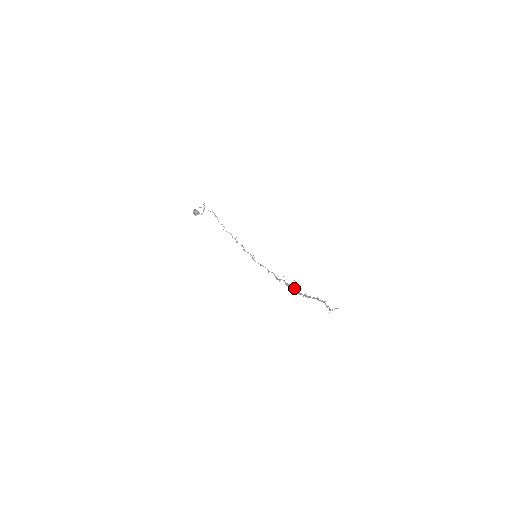
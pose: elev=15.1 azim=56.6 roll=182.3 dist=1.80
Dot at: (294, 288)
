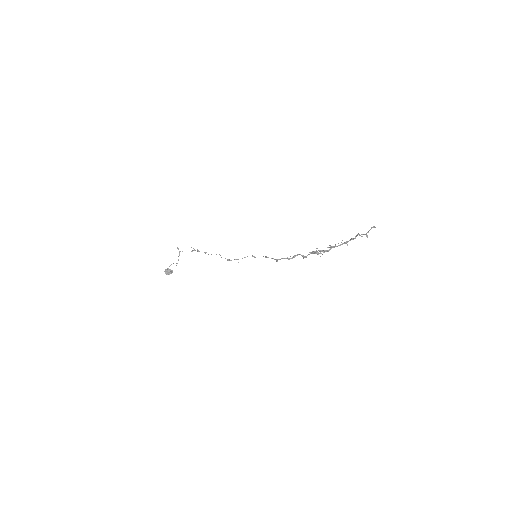
Dot at: (314, 252)
